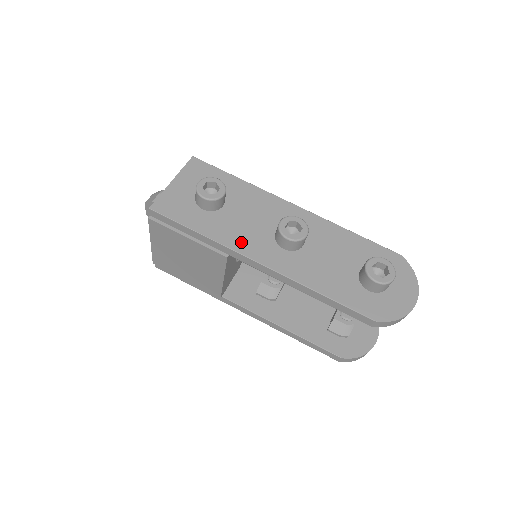
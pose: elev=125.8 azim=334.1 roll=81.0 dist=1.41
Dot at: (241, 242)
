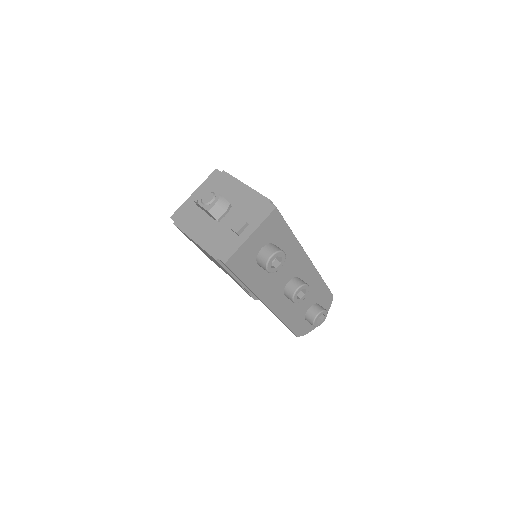
Dot at: (266, 292)
